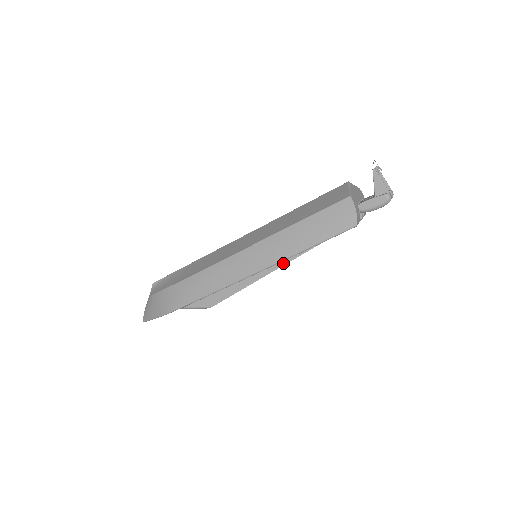
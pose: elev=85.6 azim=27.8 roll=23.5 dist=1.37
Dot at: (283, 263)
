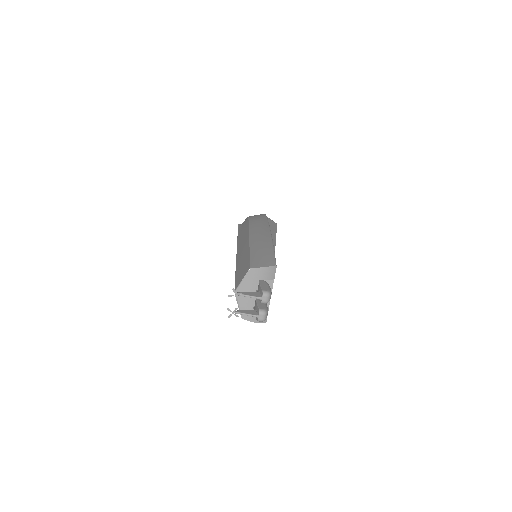
Dot at: occluded
